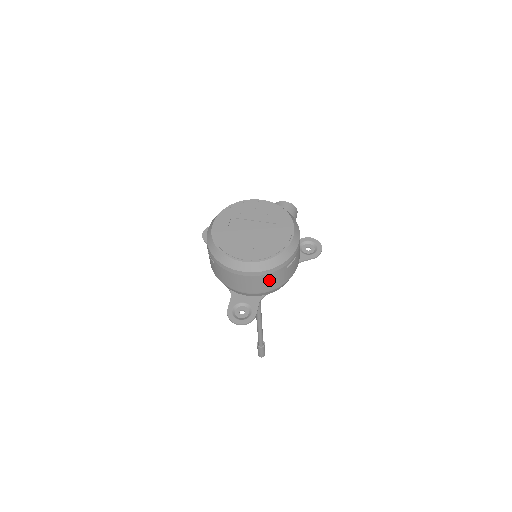
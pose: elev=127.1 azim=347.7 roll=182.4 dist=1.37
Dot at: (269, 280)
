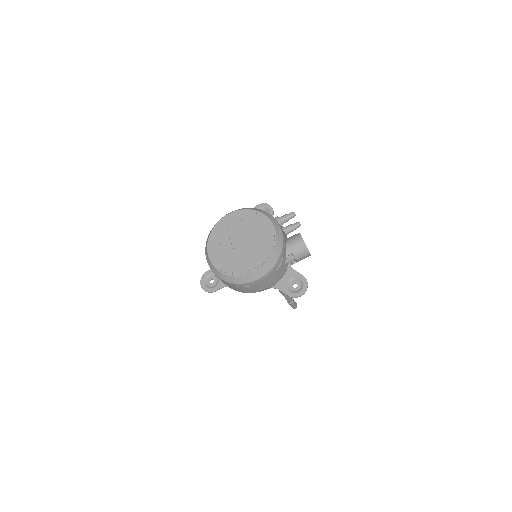
Dot at: occluded
